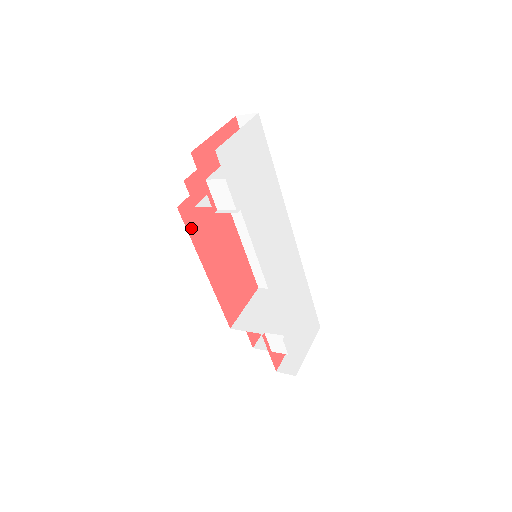
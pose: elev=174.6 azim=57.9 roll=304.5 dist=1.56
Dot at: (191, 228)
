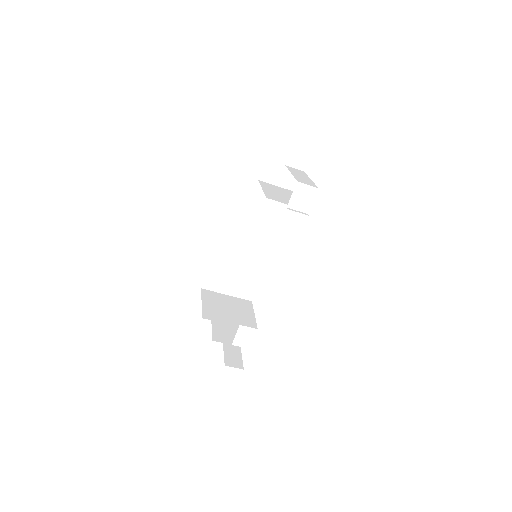
Dot at: occluded
